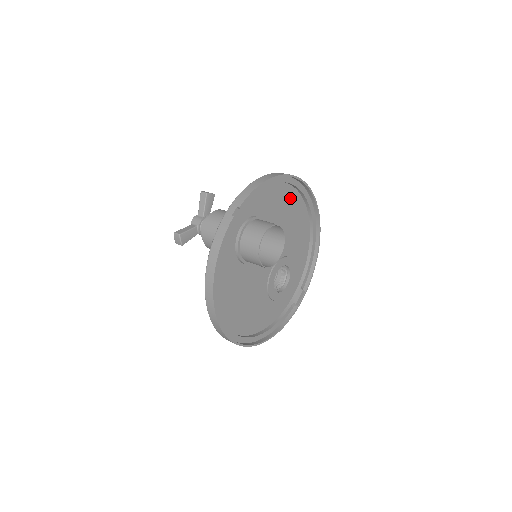
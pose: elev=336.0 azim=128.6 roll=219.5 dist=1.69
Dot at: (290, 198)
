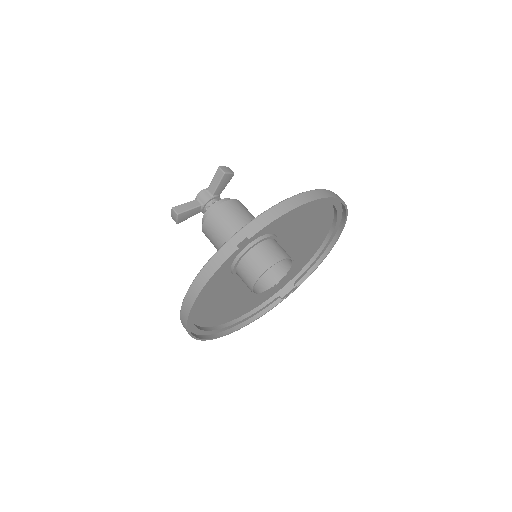
Dot at: (318, 210)
